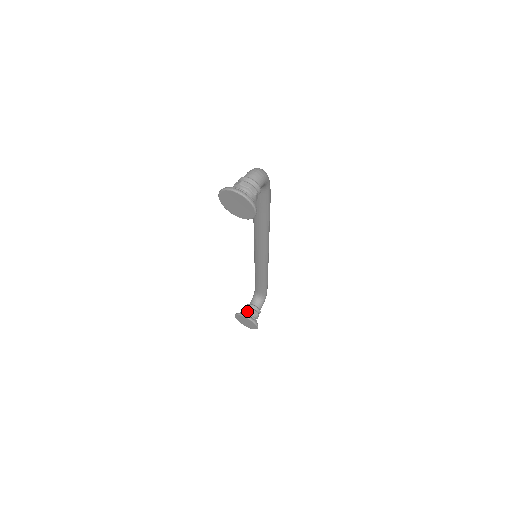
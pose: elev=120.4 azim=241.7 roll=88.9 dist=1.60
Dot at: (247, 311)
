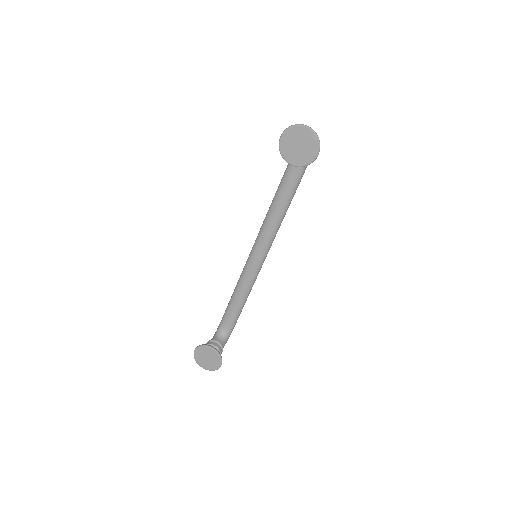
Dot at: occluded
